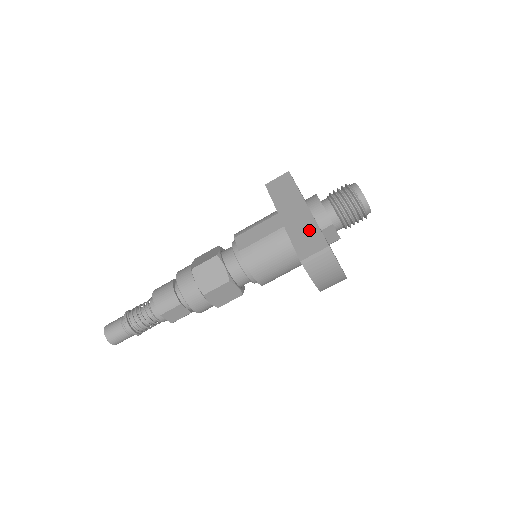
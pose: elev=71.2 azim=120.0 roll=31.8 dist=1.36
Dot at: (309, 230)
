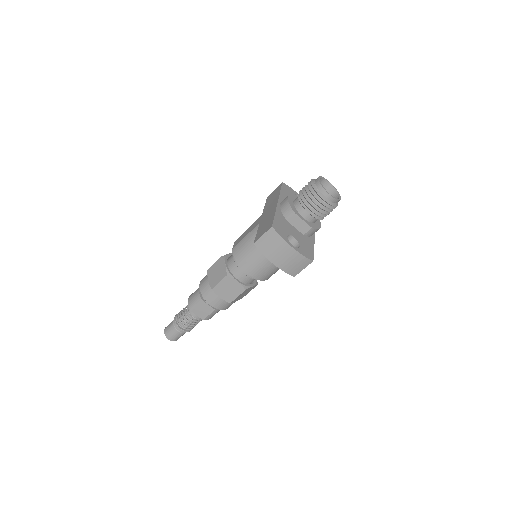
Dot at: (269, 219)
